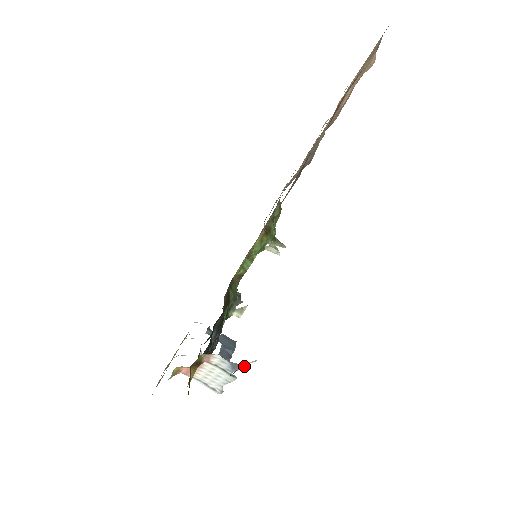
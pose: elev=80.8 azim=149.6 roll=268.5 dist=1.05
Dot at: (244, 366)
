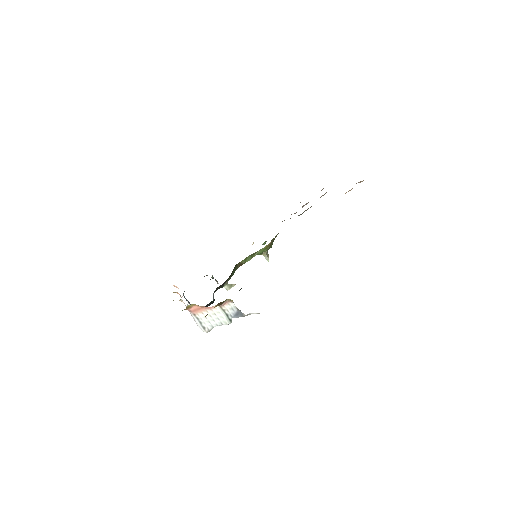
Dot at: (246, 315)
